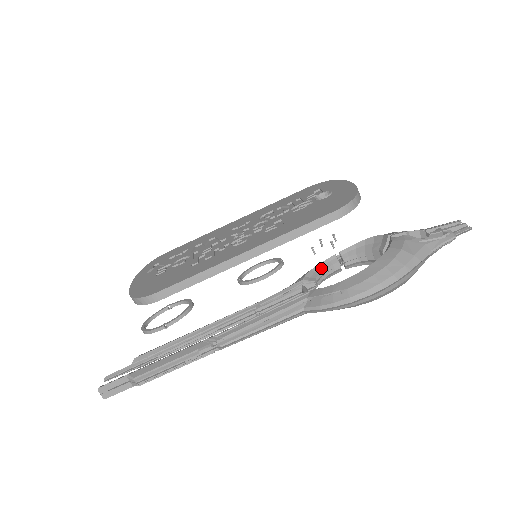
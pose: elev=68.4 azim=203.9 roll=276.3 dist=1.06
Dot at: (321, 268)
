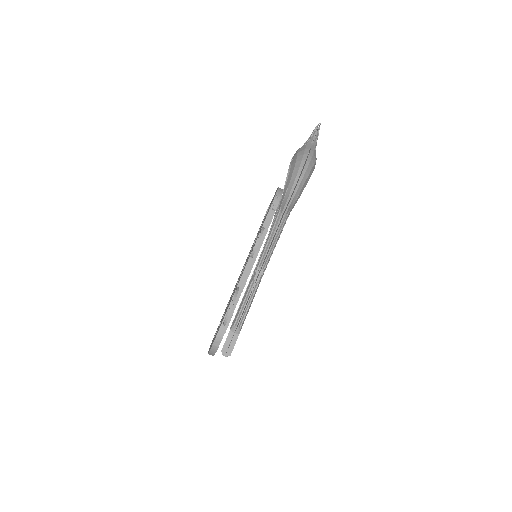
Dot at: occluded
